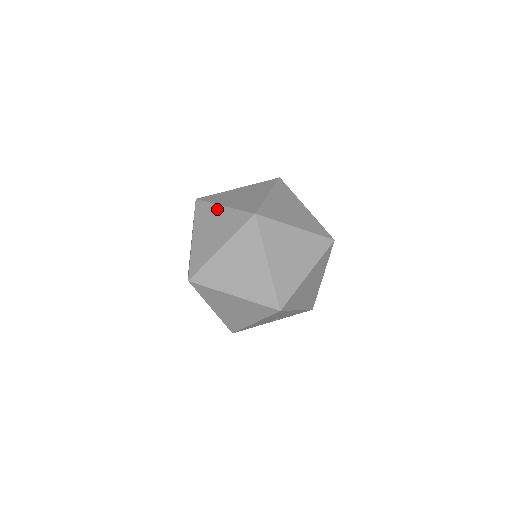
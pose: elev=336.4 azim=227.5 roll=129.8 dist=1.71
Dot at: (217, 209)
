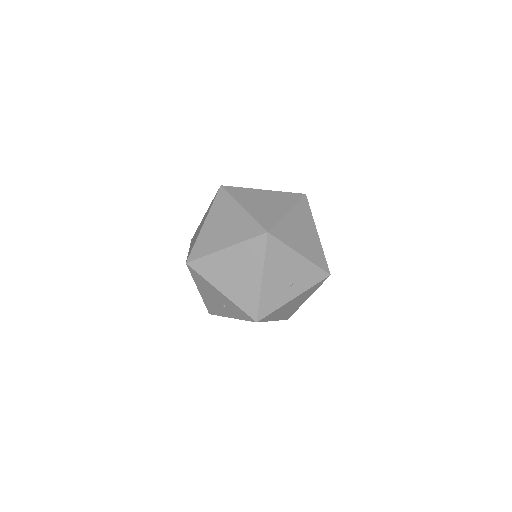
Dot at: occluded
